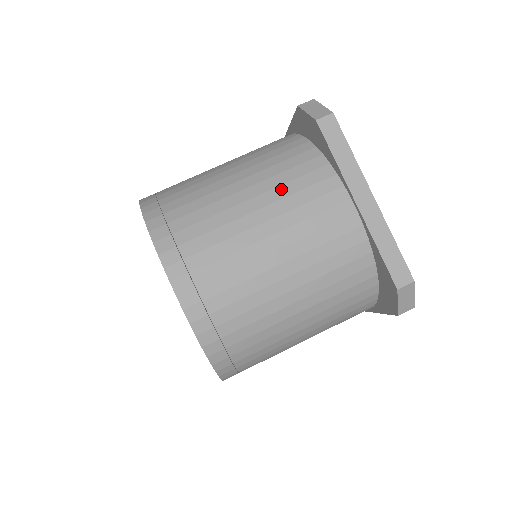
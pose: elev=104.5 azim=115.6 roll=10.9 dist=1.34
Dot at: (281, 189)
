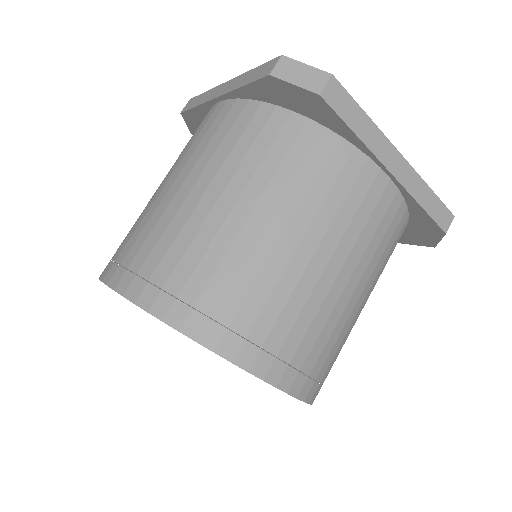
Dot at: (310, 199)
